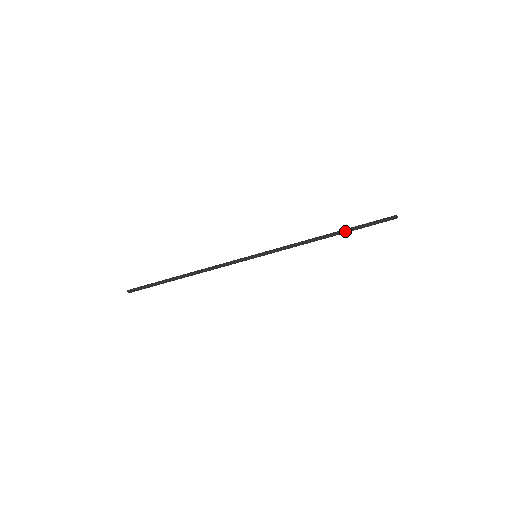
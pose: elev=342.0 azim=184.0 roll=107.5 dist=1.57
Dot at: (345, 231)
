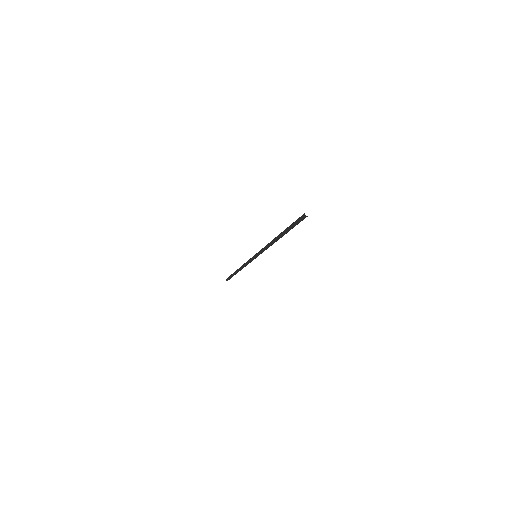
Dot at: occluded
